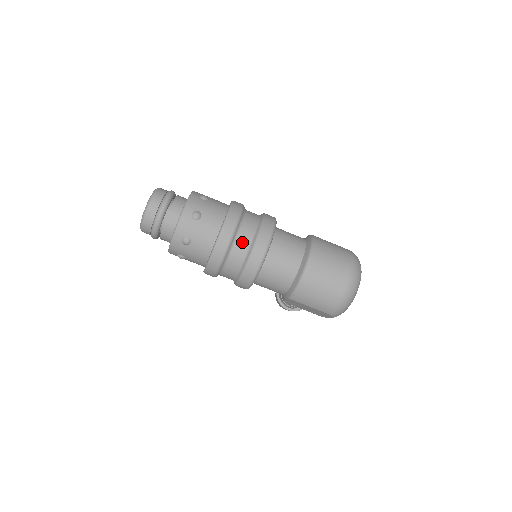
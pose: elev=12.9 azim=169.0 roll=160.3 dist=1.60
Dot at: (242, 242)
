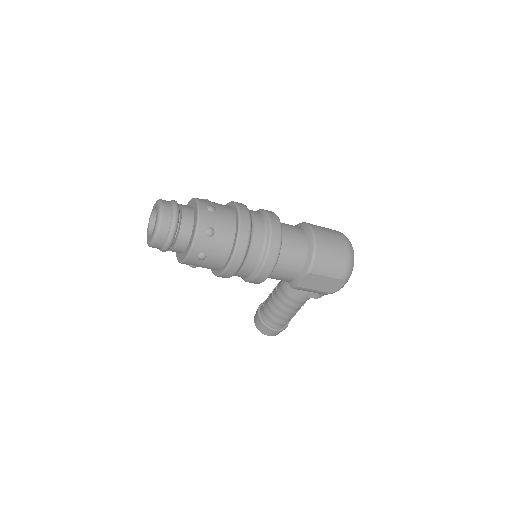
Dot at: (258, 224)
